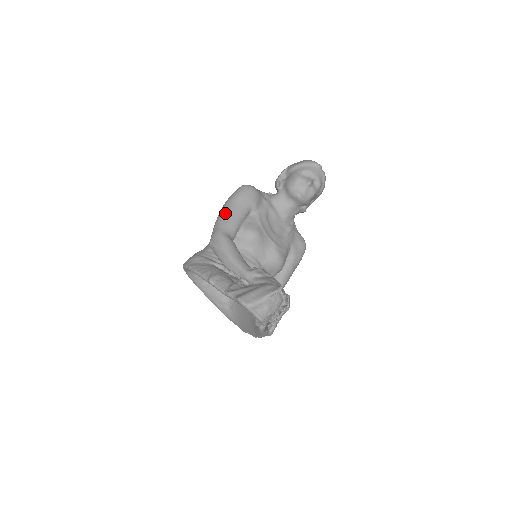
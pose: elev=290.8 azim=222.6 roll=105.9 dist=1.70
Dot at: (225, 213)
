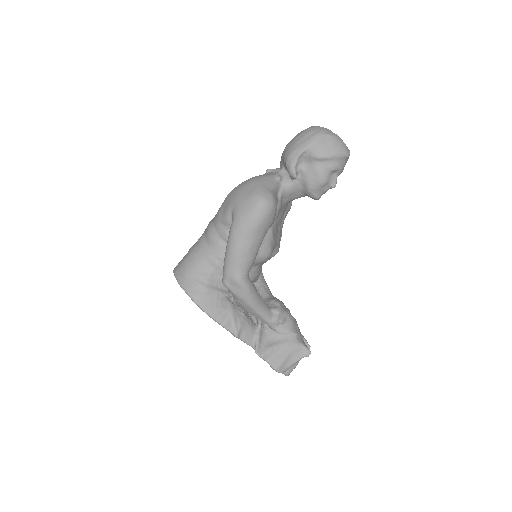
Dot at: (244, 250)
